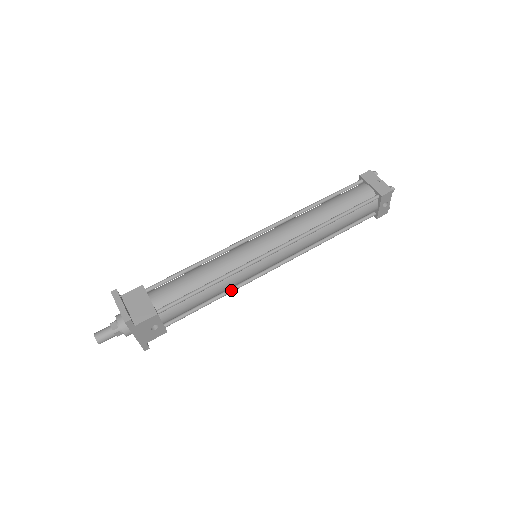
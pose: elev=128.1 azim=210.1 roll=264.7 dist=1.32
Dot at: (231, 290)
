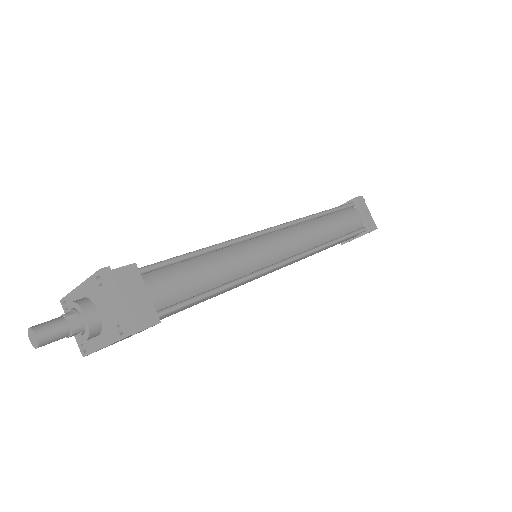
Dot at: occluded
